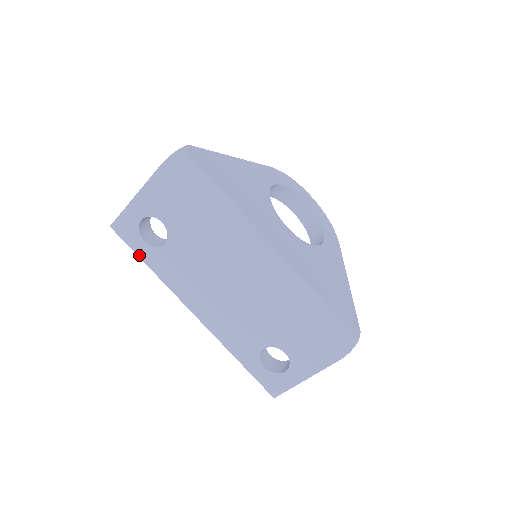
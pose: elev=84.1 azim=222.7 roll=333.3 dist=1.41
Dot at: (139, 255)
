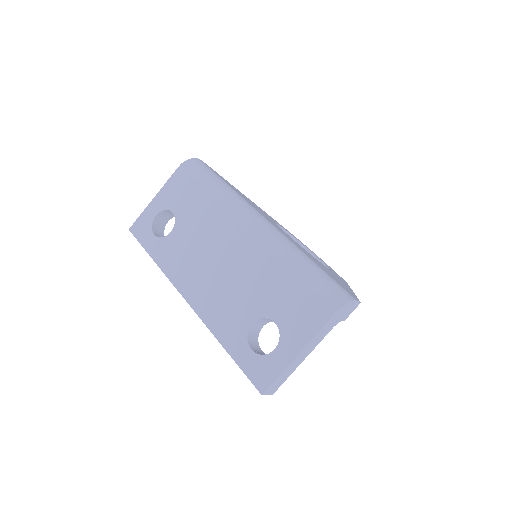
Dot at: (147, 250)
